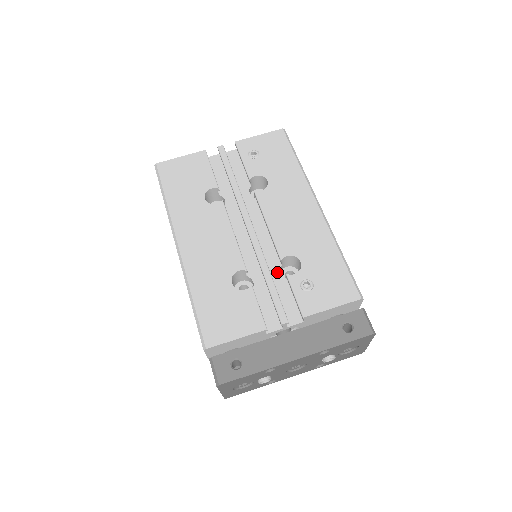
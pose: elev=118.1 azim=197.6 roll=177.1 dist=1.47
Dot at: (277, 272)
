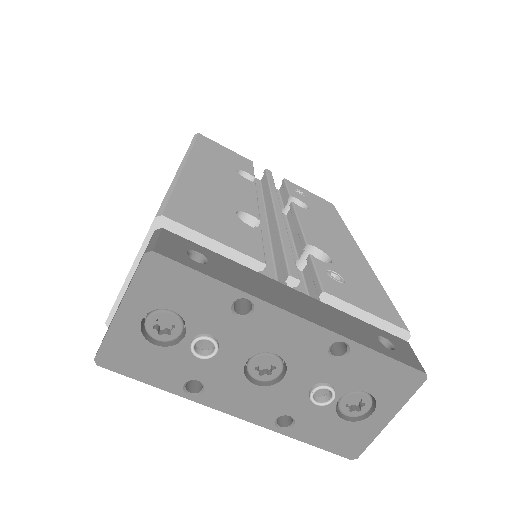
Dot at: occluded
